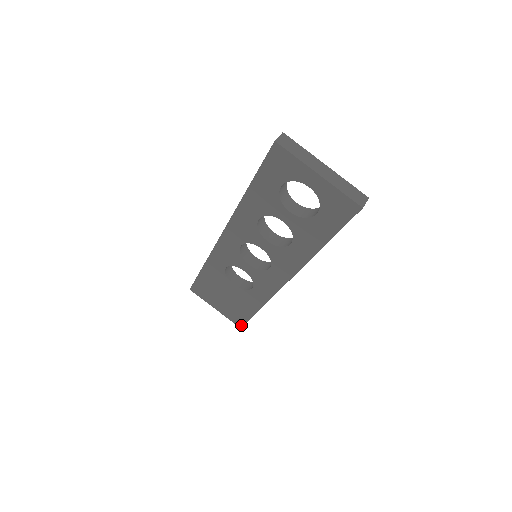
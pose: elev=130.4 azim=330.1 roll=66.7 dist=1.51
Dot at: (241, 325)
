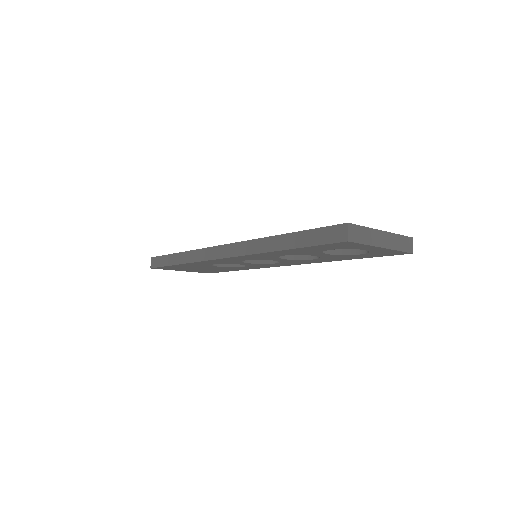
Dot at: occluded
